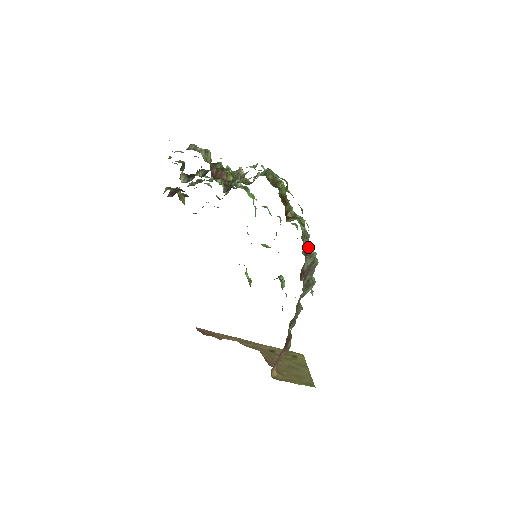
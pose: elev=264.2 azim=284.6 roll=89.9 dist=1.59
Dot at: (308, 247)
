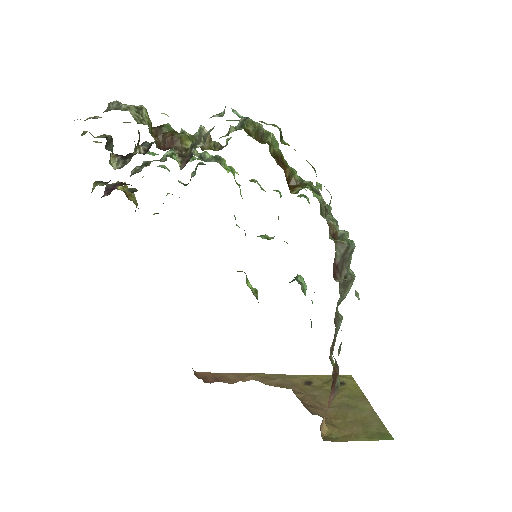
Dot at: (335, 225)
